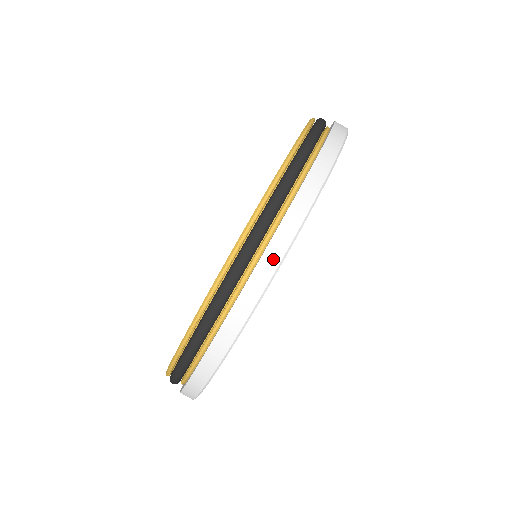
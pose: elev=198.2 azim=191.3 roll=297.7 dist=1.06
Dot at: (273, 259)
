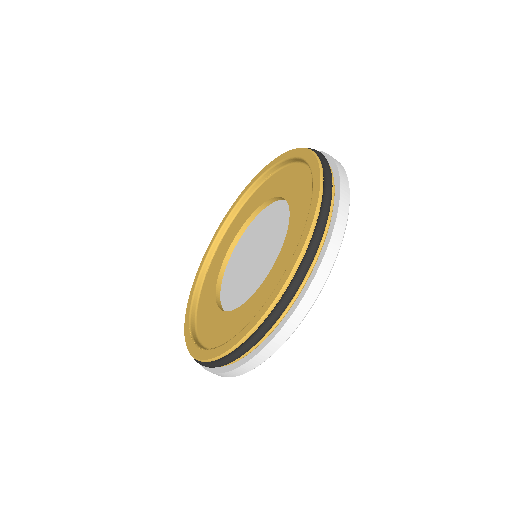
Dot at: (261, 359)
